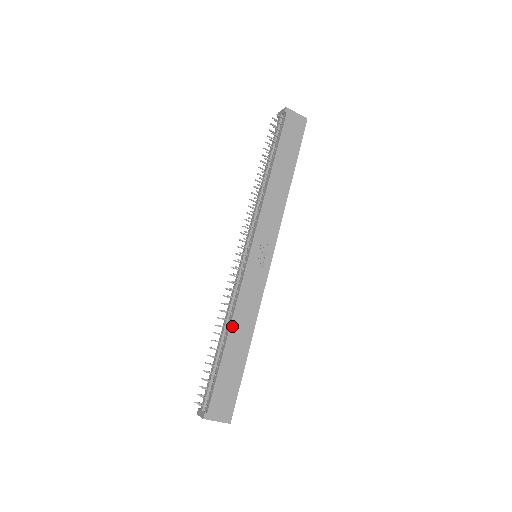
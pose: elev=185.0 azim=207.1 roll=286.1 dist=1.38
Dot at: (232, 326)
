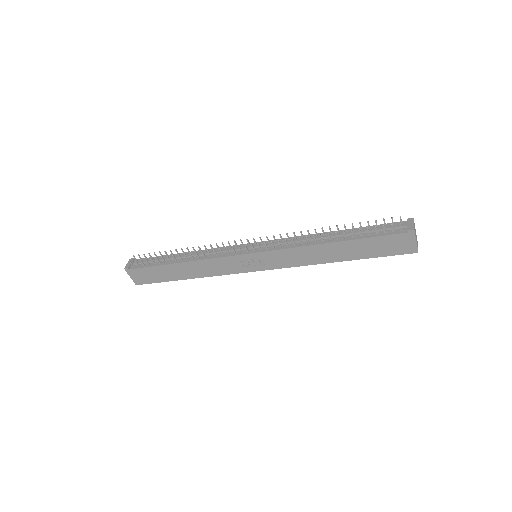
Dot at: (189, 263)
